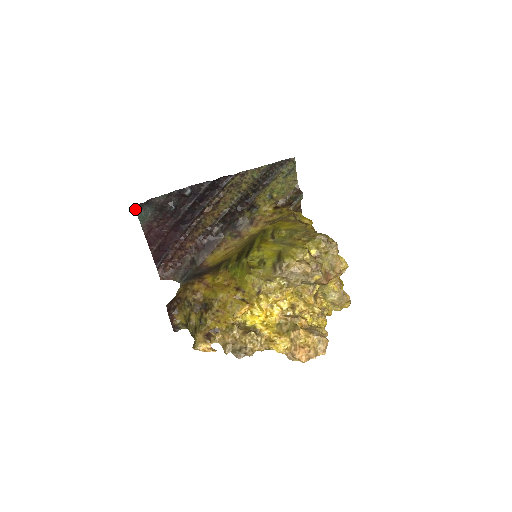
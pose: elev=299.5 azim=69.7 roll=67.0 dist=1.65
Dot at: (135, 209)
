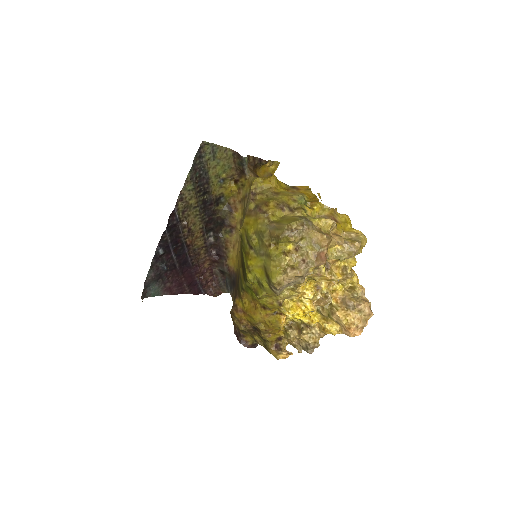
Dot at: occluded
